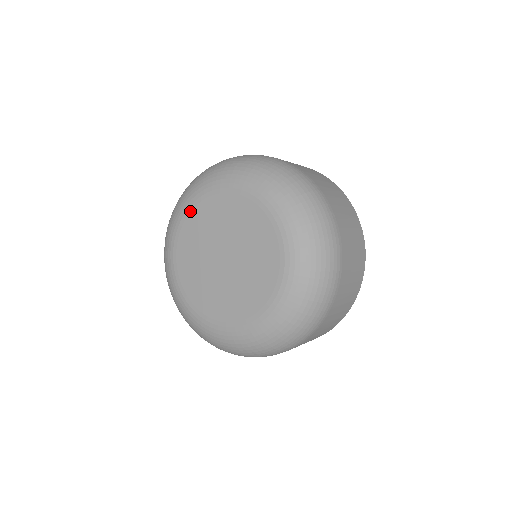
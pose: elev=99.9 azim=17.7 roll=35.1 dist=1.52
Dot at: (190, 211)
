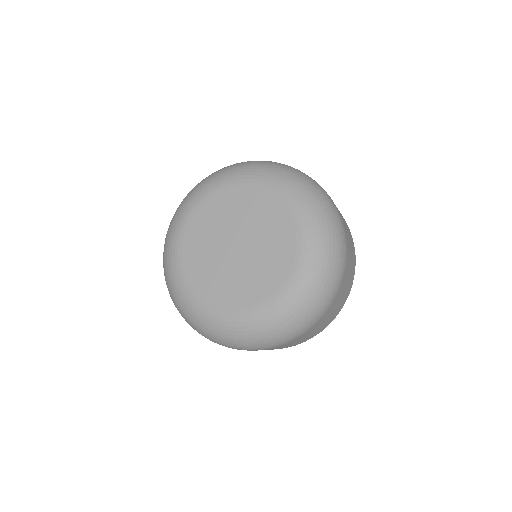
Dot at: (212, 196)
